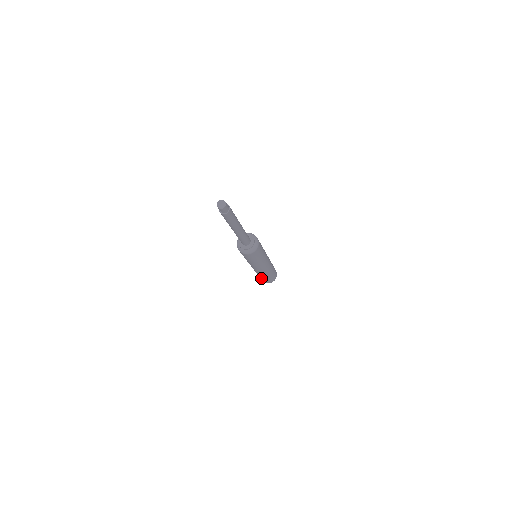
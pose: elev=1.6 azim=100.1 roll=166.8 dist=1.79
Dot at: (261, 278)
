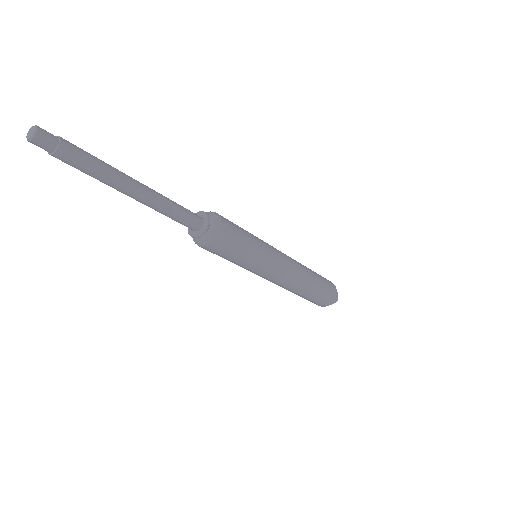
Dot at: occluded
